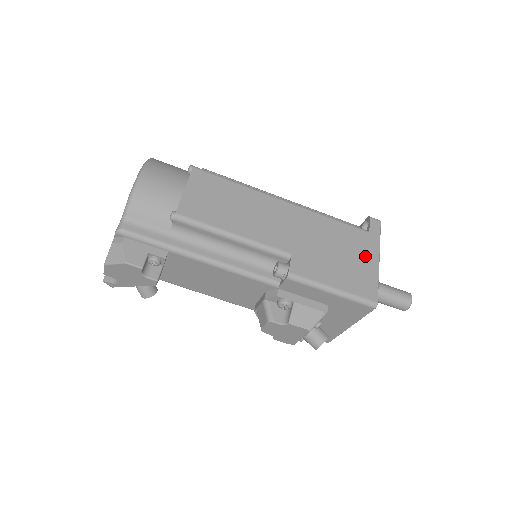
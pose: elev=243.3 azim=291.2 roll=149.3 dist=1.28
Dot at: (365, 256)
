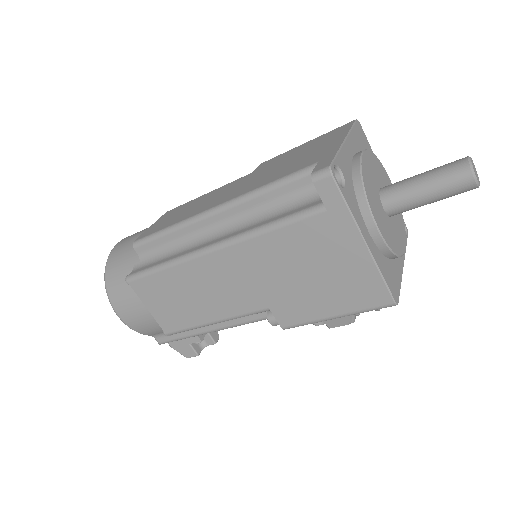
Dot at: (343, 252)
